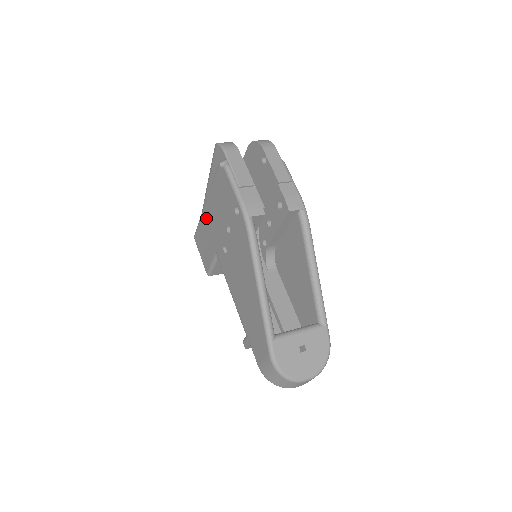
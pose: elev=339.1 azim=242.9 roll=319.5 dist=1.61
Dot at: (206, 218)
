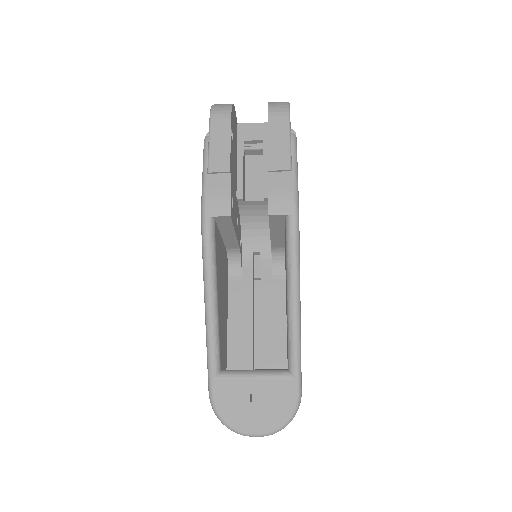
Dot at: occluded
